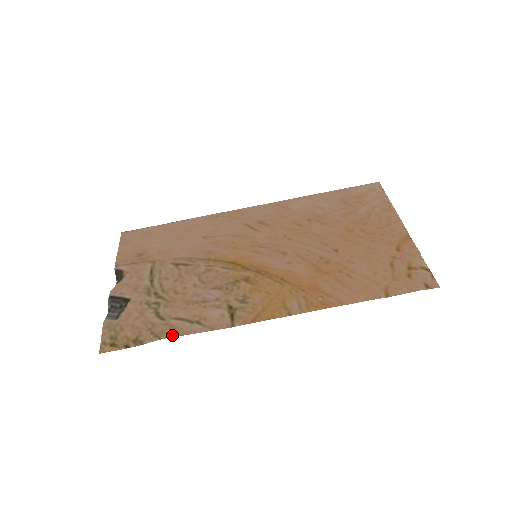
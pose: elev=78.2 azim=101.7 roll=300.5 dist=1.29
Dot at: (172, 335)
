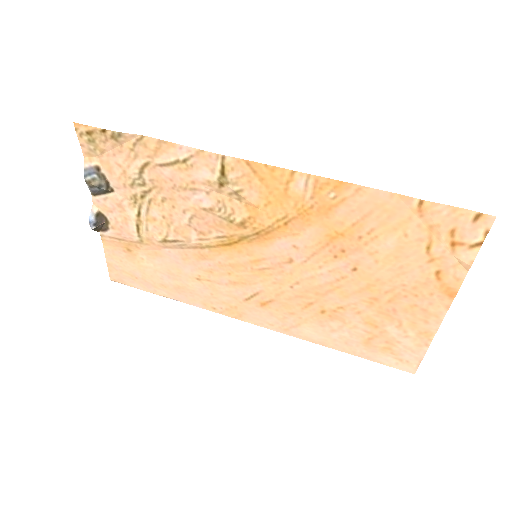
Dot at: (156, 141)
